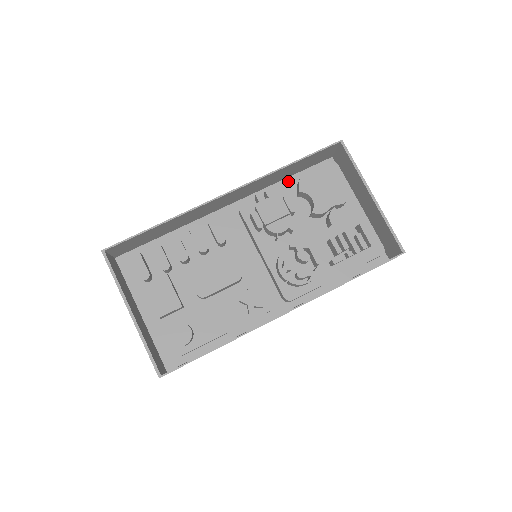
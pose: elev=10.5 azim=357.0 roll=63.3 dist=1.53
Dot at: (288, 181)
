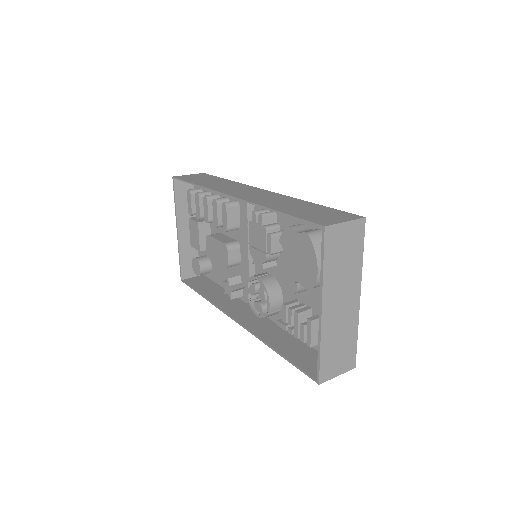
Dot at: occluded
